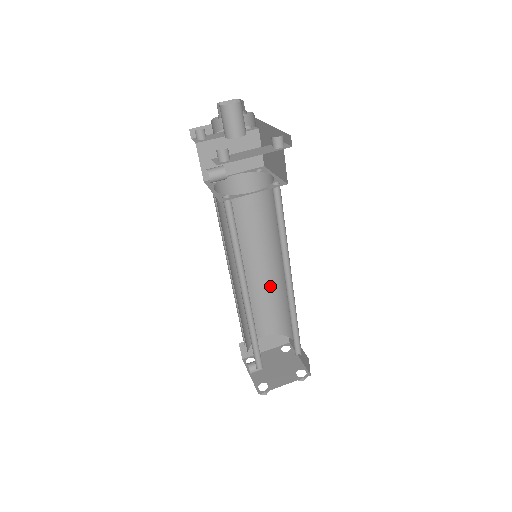
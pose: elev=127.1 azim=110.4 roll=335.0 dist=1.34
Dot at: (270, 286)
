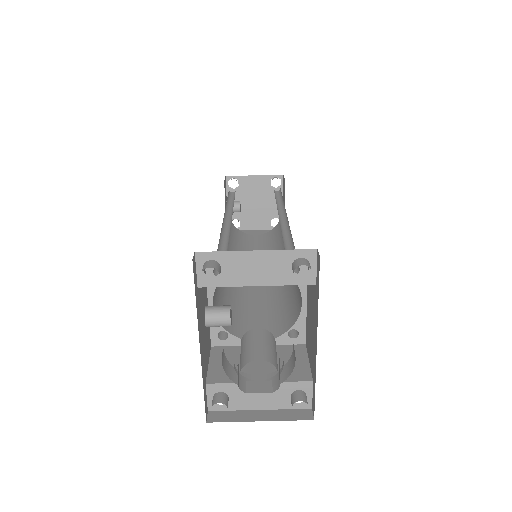
Dot at: occluded
